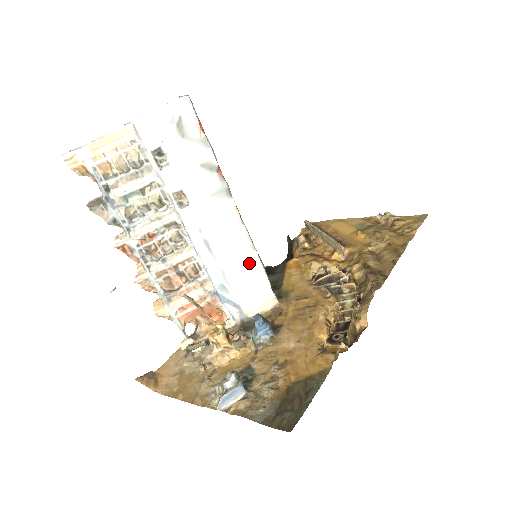
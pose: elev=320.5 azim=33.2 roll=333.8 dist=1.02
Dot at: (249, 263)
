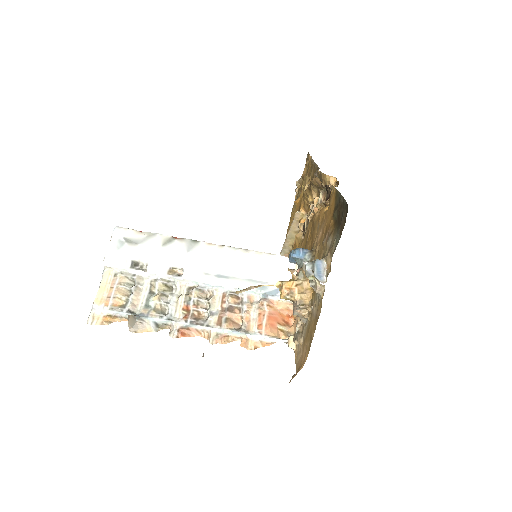
Dot at: (256, 259)
